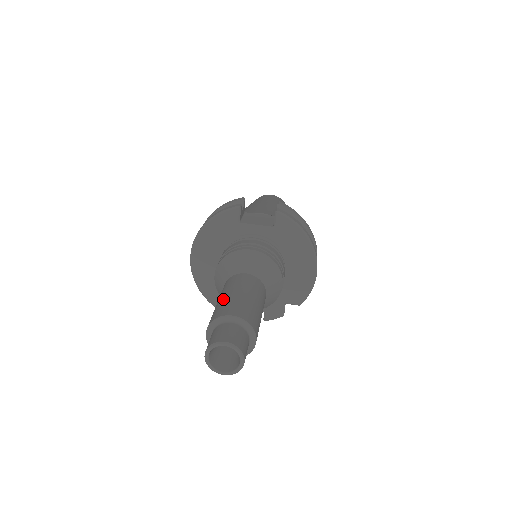
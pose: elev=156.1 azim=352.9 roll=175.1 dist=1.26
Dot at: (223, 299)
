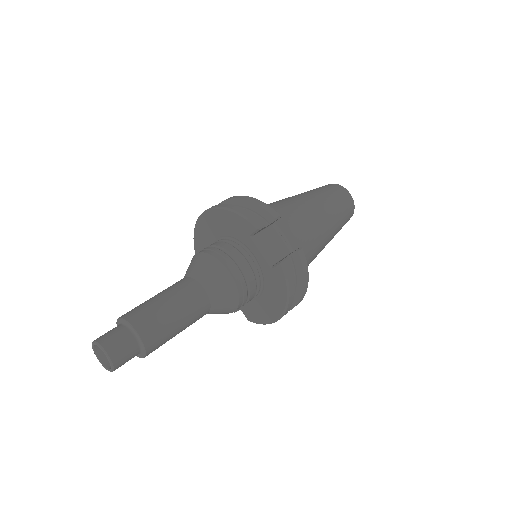
Dot at: (156, 303)
